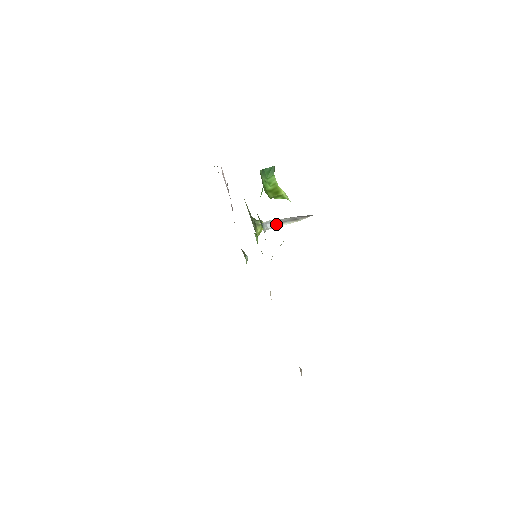
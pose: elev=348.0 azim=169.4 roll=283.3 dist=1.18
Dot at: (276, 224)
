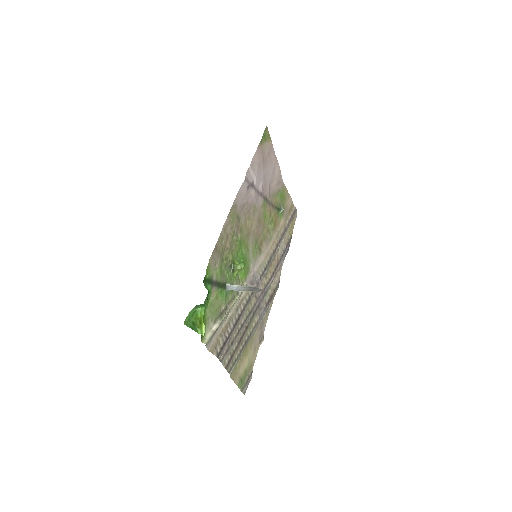
Dot at: (236, 290)
